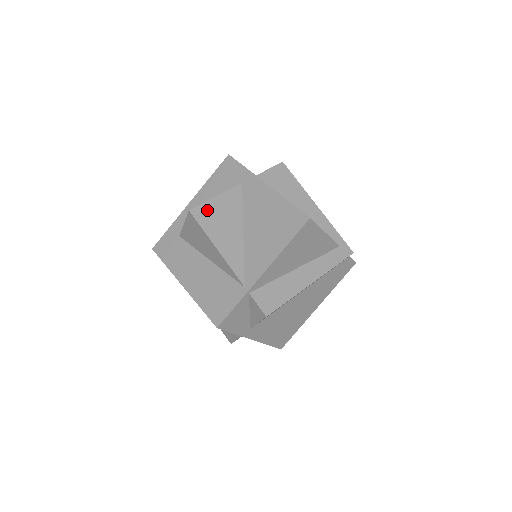
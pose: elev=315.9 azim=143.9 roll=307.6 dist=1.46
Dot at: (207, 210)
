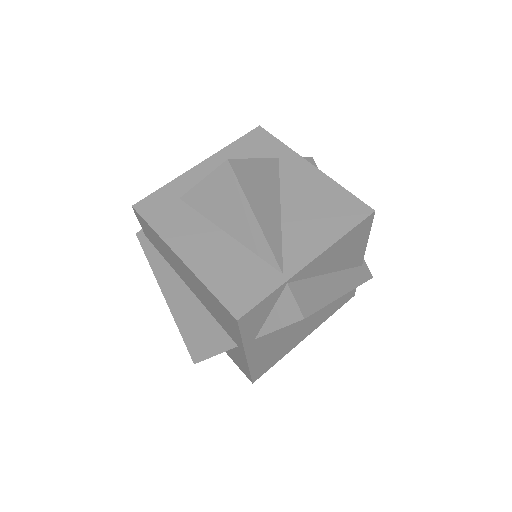
Dot at: (246, 168)
